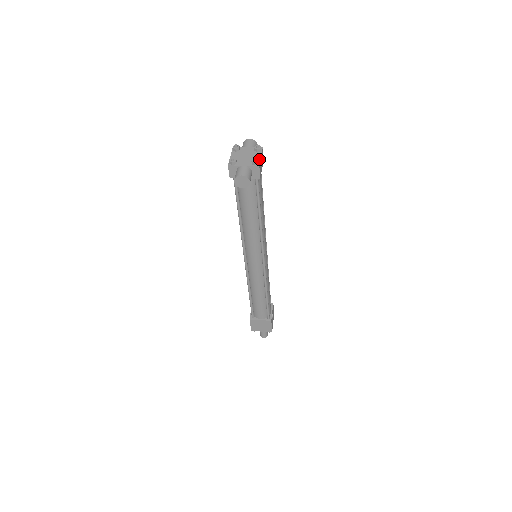
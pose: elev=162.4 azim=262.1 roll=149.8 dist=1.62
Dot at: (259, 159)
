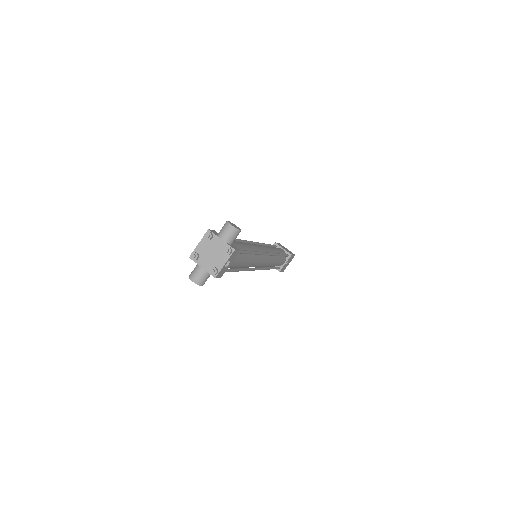
Dot at: (221, 267)
